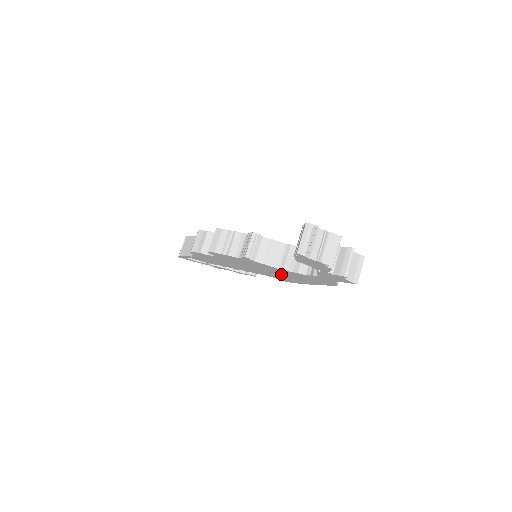
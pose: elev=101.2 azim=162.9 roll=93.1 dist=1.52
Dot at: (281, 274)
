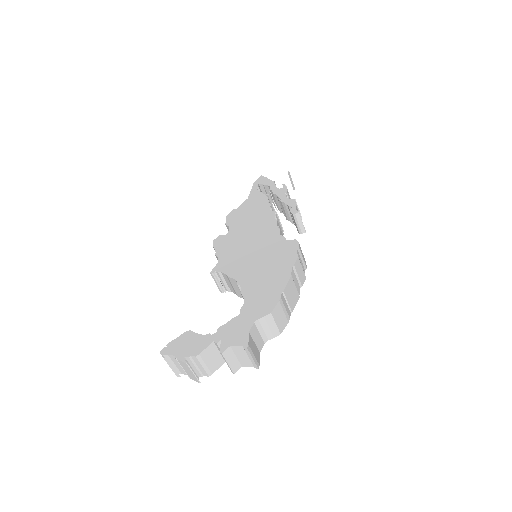
Dot at: occluded
